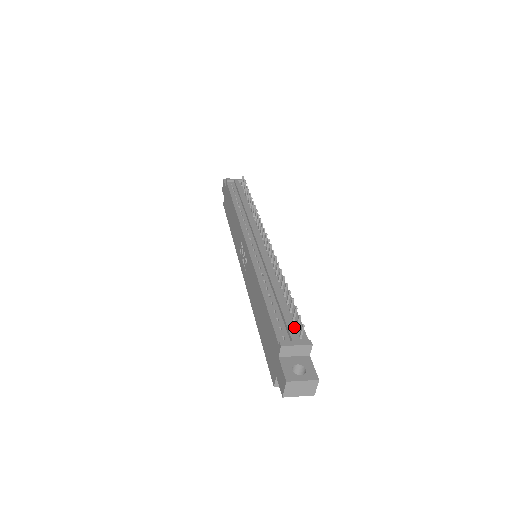
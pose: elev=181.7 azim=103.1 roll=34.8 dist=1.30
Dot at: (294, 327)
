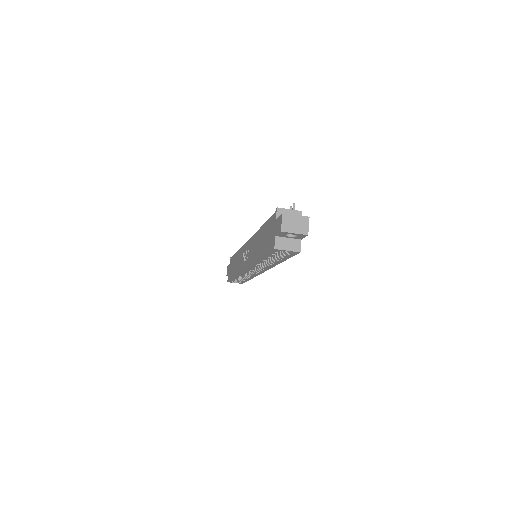
Dot at: occluded
